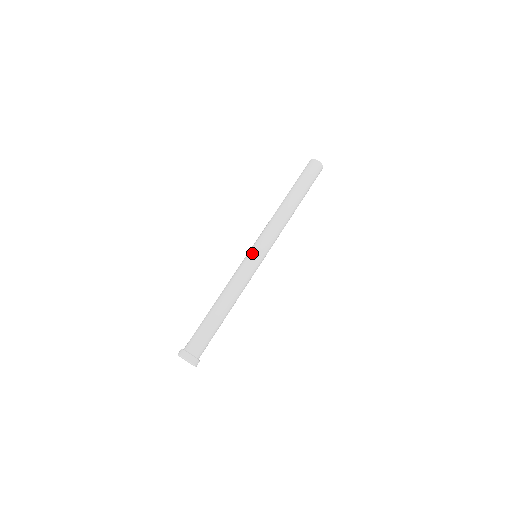
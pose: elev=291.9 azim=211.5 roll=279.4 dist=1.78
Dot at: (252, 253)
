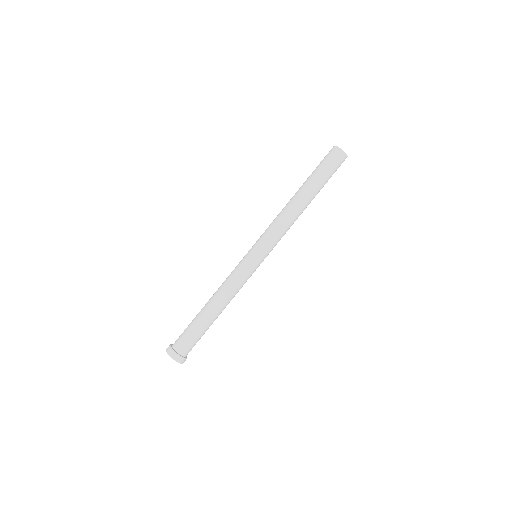
Dot at: (253, 256)
